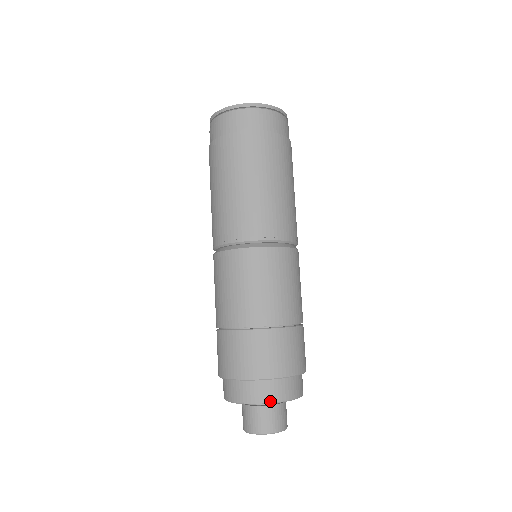
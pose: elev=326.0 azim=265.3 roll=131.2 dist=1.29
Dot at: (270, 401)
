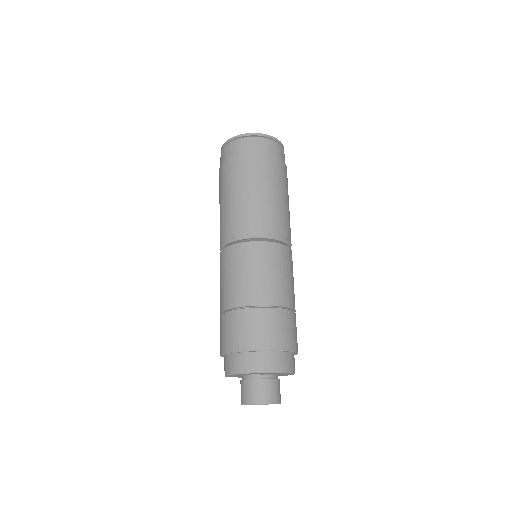
Dot at: (270, 370)
